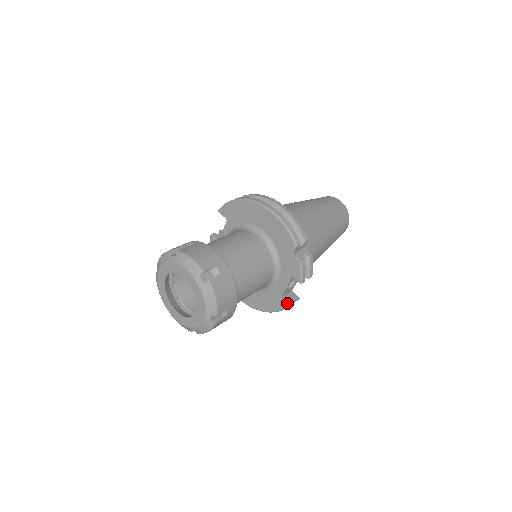
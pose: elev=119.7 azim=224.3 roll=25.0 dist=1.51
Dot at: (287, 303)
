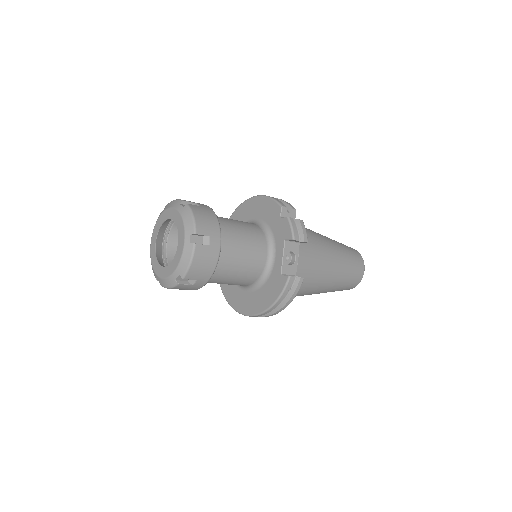
Dot at: (288, 275)
